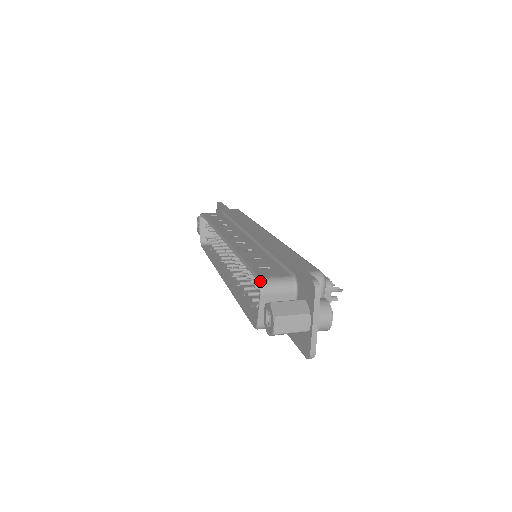
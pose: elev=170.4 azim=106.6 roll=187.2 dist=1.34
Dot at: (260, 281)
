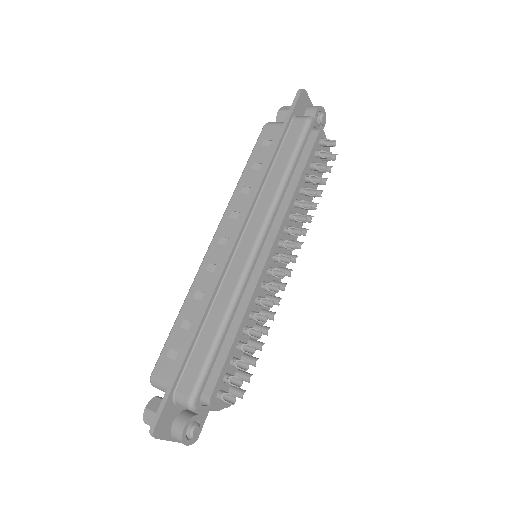
Dot at: (150, 379)
